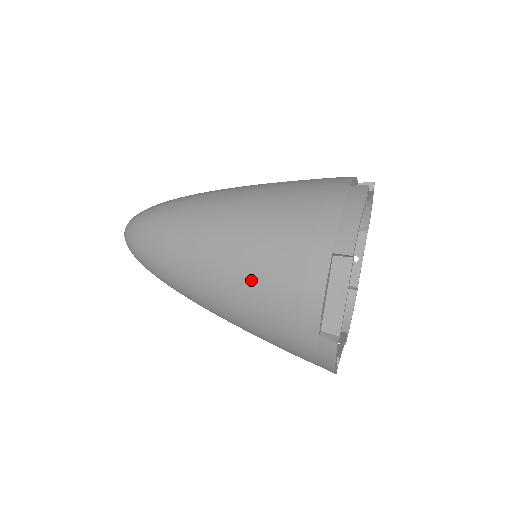
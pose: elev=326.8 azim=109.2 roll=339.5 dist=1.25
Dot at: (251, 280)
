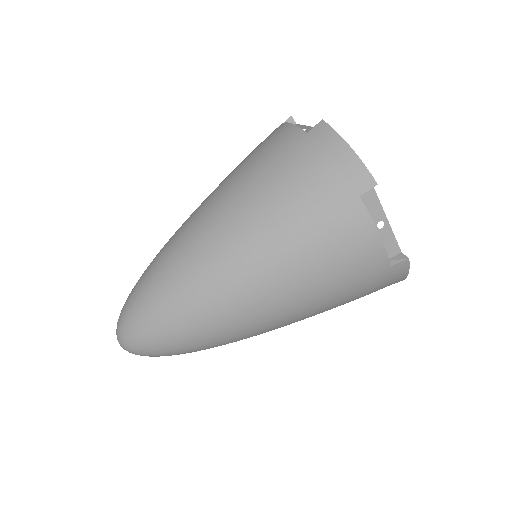
Dot at: (306, 276)
